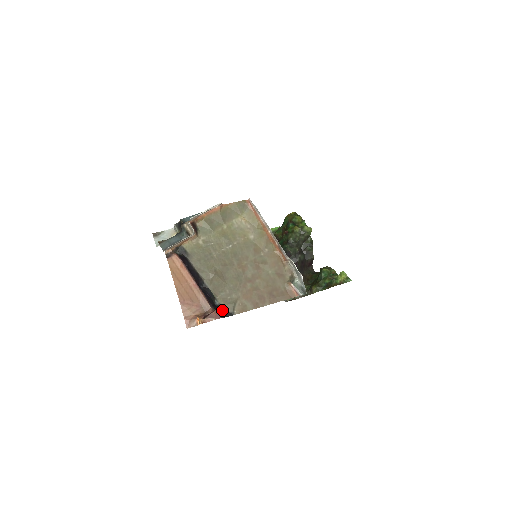
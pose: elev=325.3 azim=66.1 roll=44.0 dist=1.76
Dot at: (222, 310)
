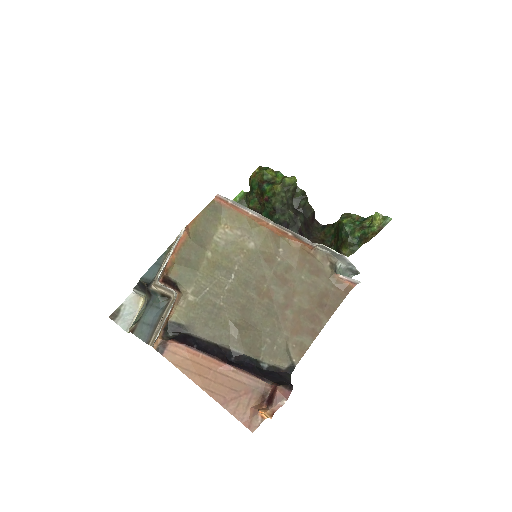
Dot at: (278, 372)
